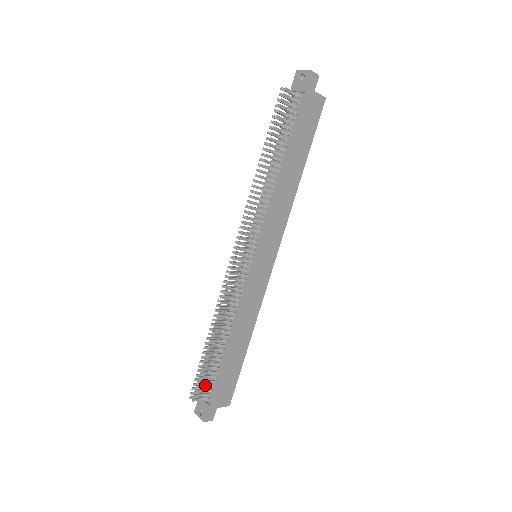
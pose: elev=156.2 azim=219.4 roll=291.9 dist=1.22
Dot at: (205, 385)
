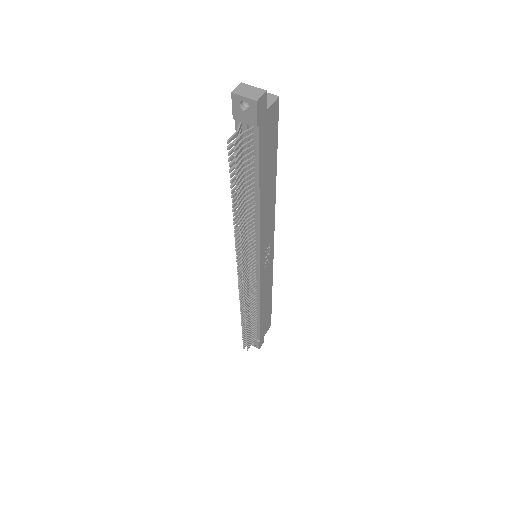
Dot at: (251, 337)
